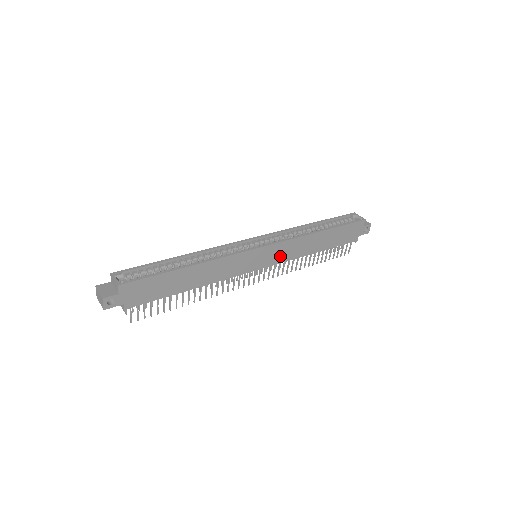
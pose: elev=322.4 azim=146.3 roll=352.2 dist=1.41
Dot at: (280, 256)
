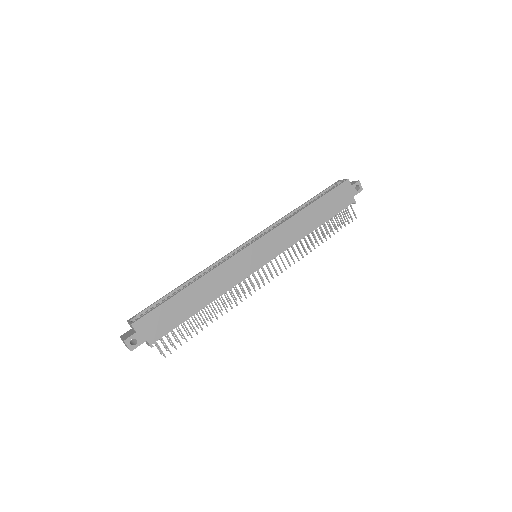
Dot at: (278, 245)
